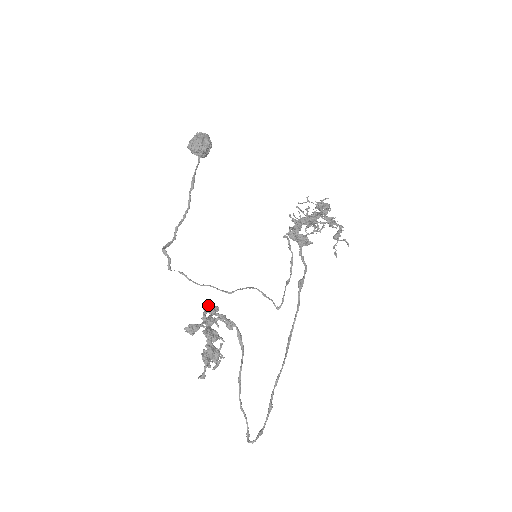
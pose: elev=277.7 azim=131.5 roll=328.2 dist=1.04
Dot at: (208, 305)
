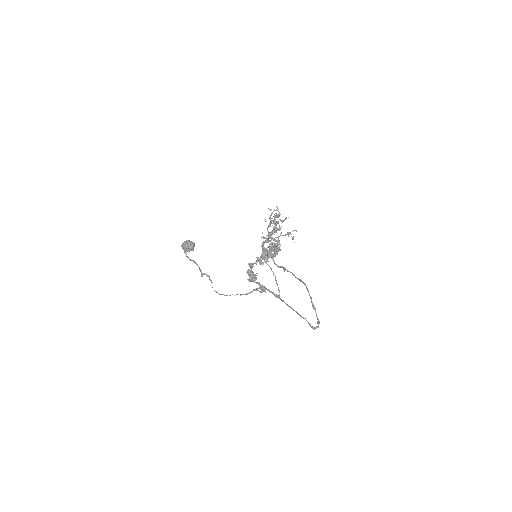
Dot at: (250, 266)
